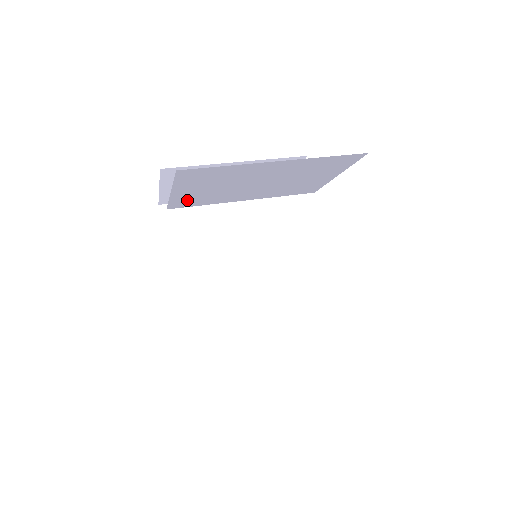
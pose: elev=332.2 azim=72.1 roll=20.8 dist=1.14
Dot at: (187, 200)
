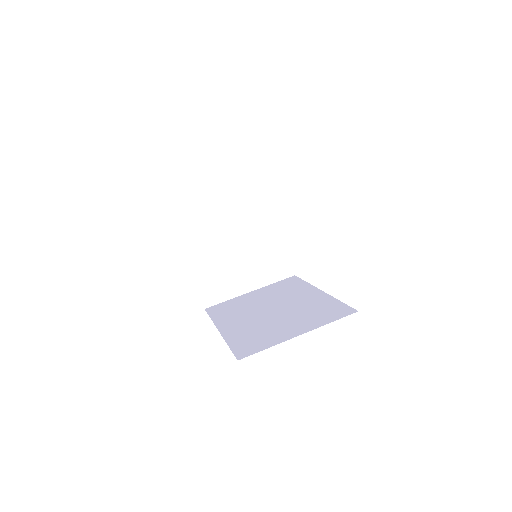
Dot at: occluded
